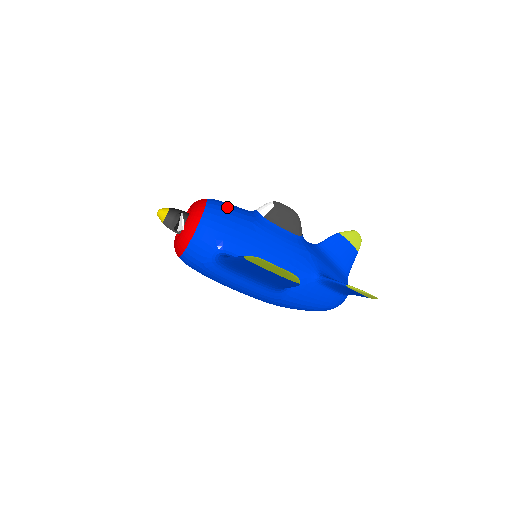
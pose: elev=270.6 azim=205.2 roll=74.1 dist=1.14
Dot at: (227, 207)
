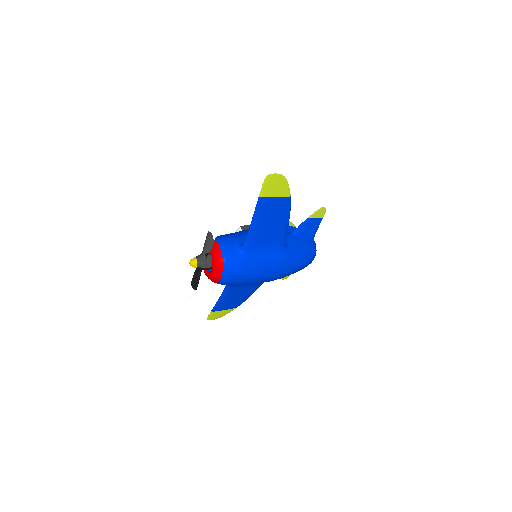
Dot at: occluded
